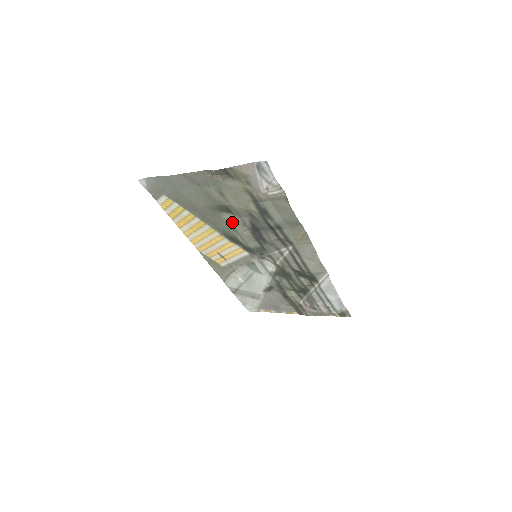
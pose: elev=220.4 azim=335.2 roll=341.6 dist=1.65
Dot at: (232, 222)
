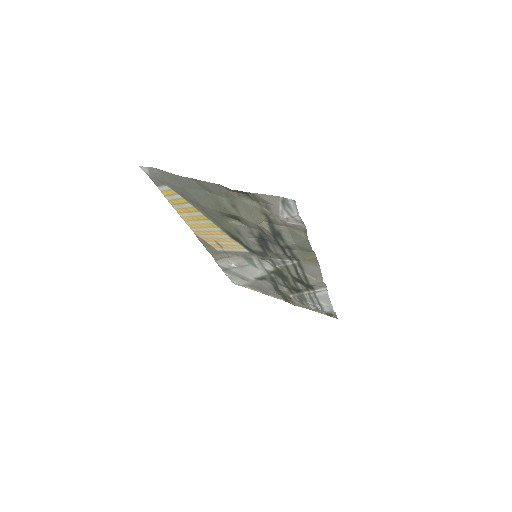
Dot at: (239, 228)
